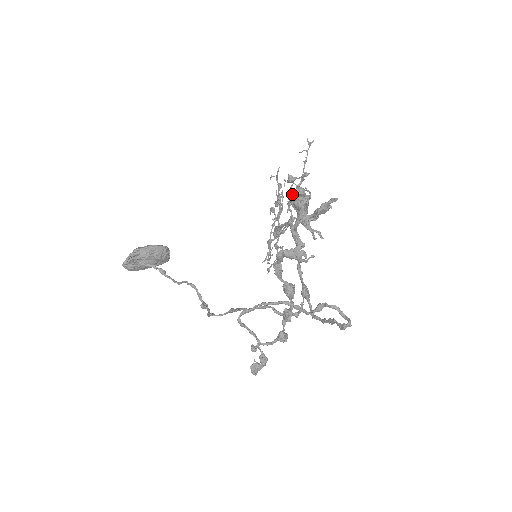
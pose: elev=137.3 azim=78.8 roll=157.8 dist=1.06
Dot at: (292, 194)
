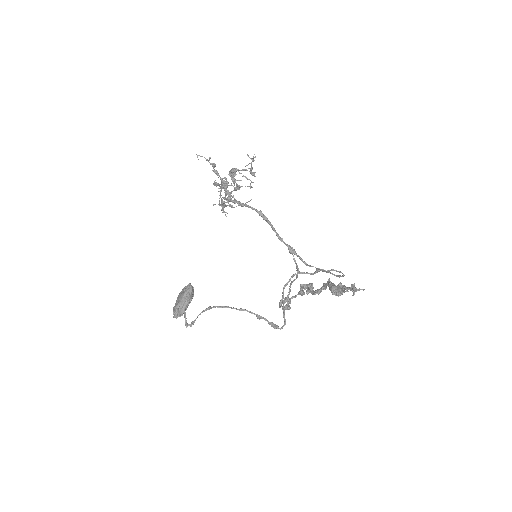
Dot at: (234, 175)
